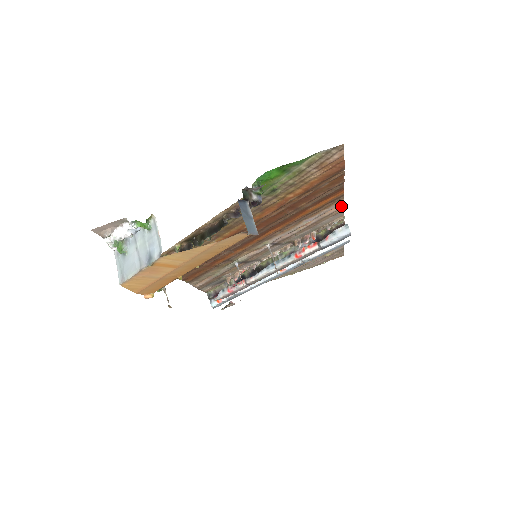
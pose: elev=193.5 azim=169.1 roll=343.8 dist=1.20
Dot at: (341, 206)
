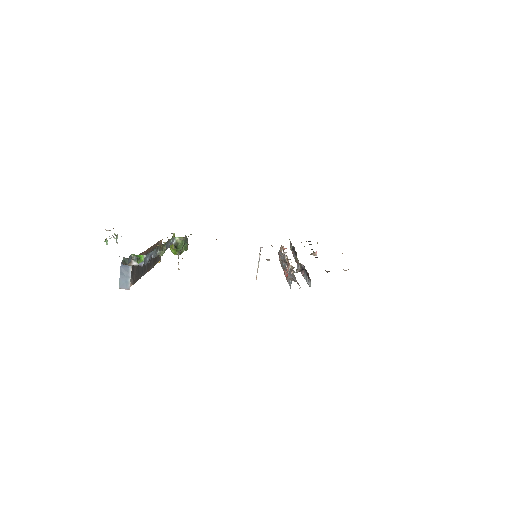
Dot at: occluded
